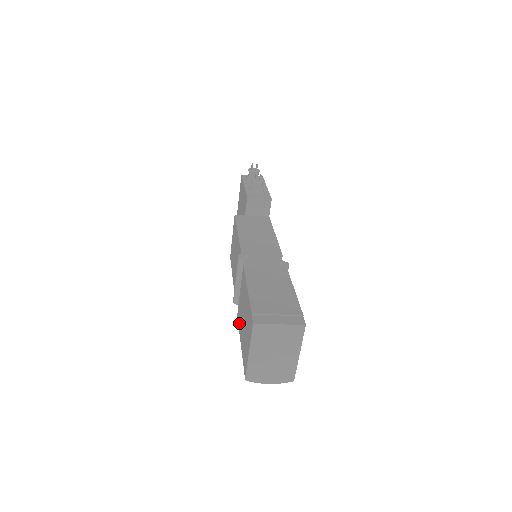
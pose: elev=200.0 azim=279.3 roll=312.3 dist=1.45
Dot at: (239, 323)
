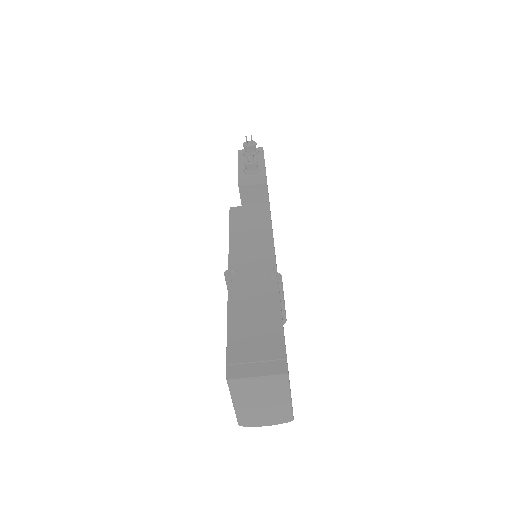
Dot at: occluded
